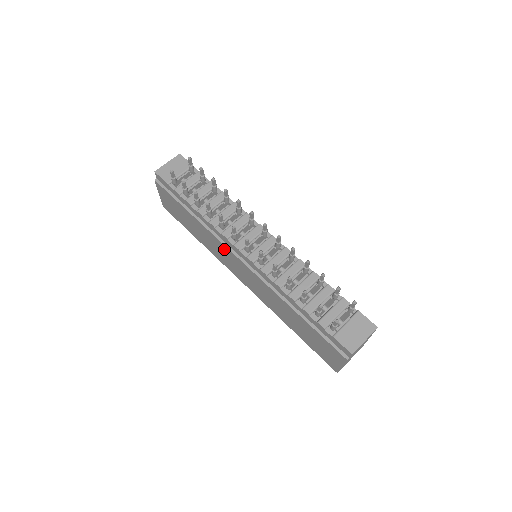
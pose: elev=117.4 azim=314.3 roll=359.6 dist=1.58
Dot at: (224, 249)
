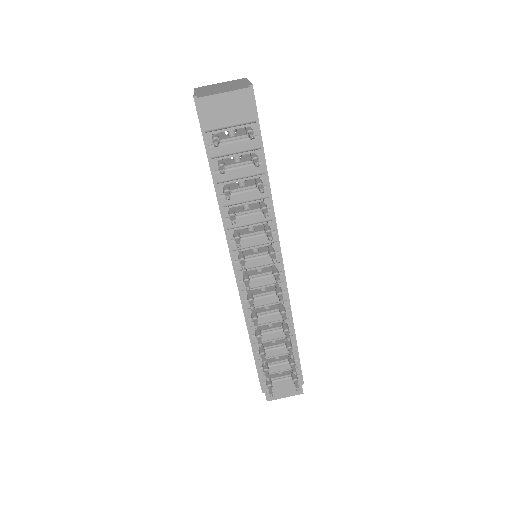
Dot at: occluded
